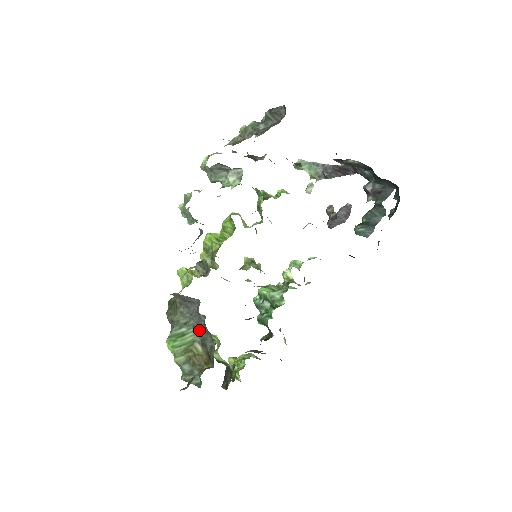
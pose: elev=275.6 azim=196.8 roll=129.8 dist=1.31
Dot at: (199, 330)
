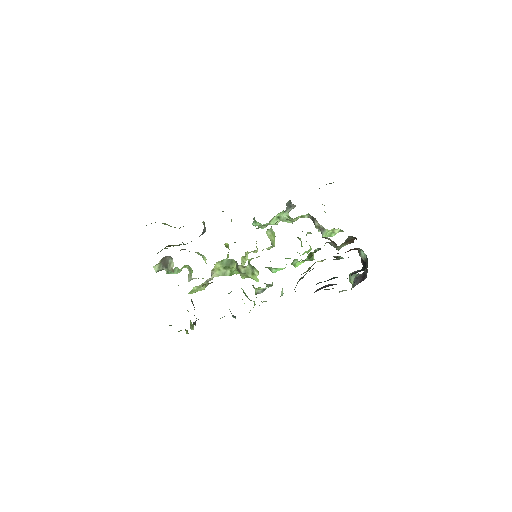
Dot at: occluded
